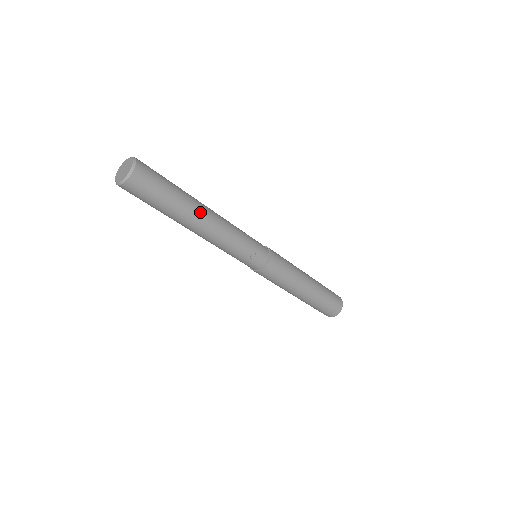
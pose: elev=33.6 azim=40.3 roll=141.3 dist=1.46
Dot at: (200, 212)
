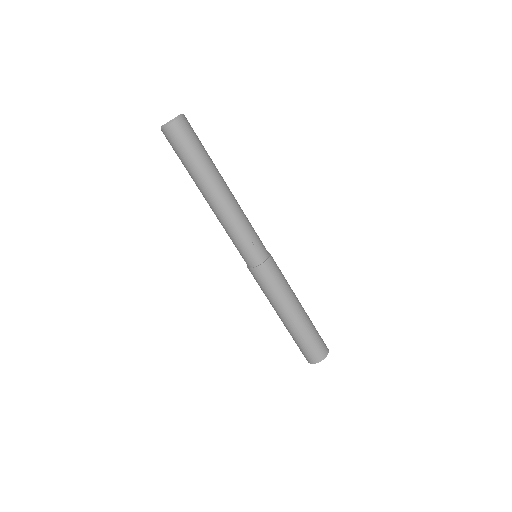
Dot at: (221, 179)
